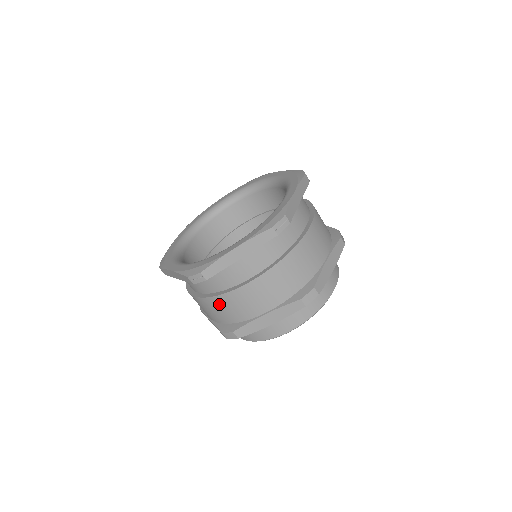
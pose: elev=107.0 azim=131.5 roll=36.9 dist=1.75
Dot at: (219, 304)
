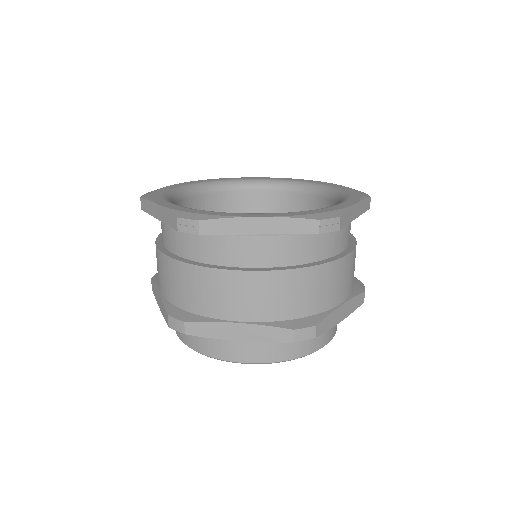
Dot at: (190, 277)
